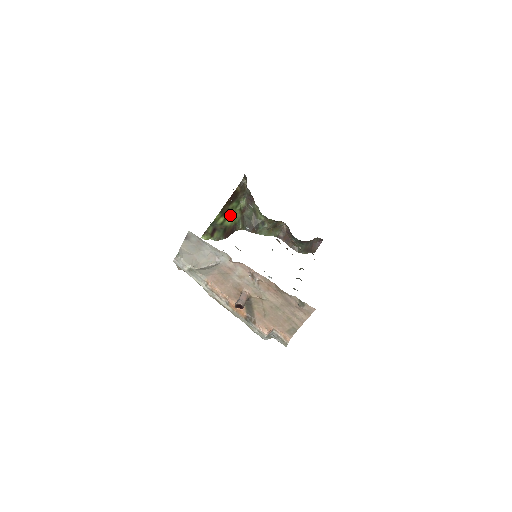
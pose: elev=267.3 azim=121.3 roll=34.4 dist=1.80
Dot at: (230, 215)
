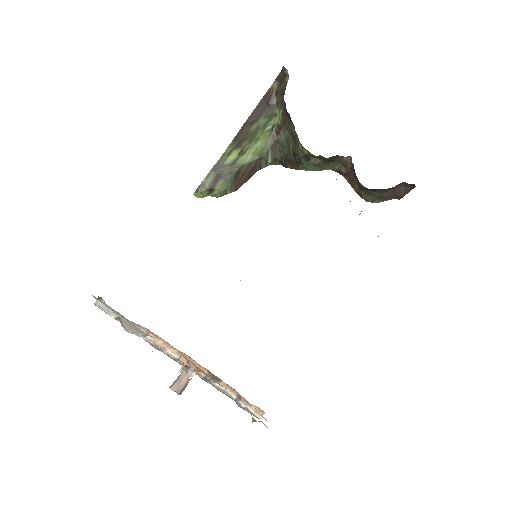
Dot at: (251, 143)
